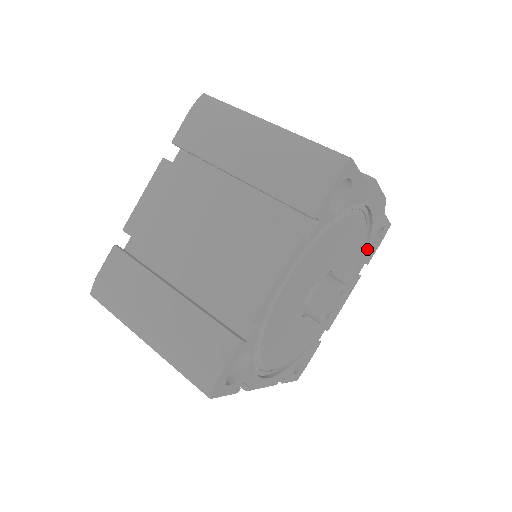
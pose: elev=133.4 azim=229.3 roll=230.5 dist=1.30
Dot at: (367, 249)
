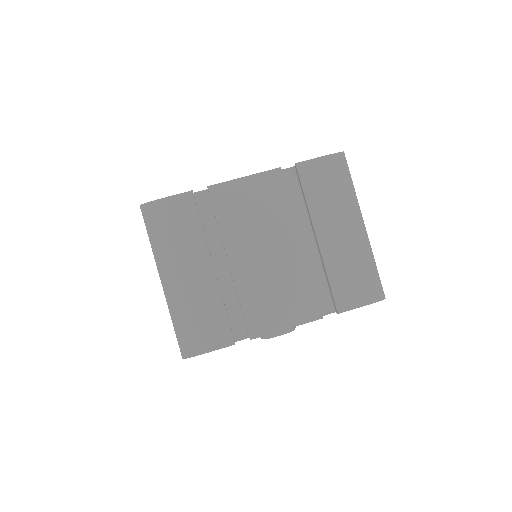
Dot at: occluded
